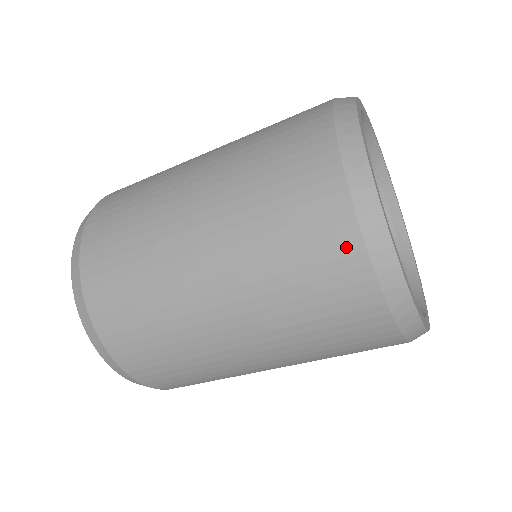
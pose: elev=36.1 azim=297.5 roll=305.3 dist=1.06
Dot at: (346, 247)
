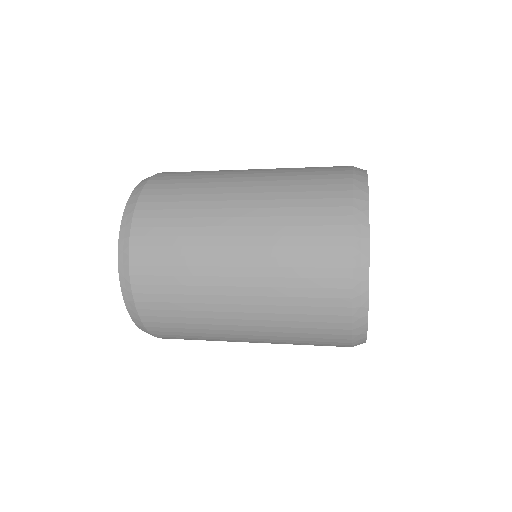
Dot at: (340, 332)
